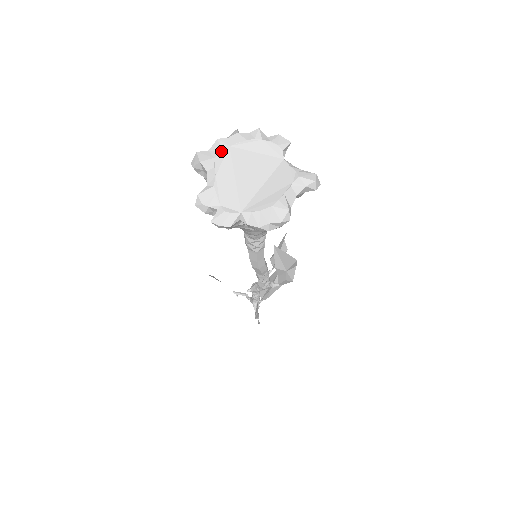
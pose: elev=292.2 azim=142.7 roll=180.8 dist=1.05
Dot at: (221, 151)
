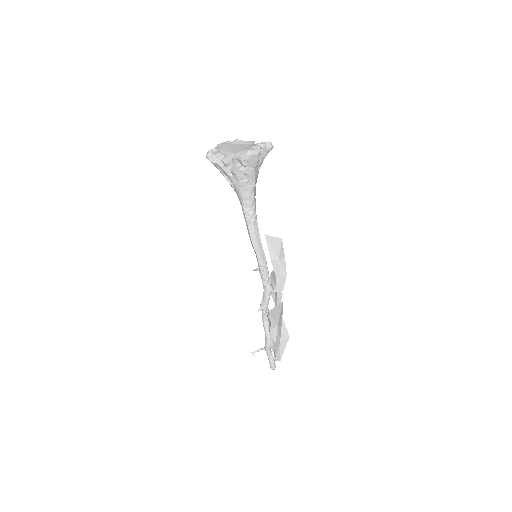
Dot at: (220, 145)
